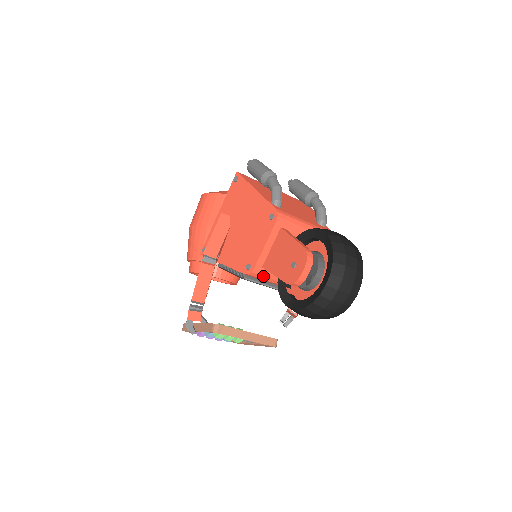
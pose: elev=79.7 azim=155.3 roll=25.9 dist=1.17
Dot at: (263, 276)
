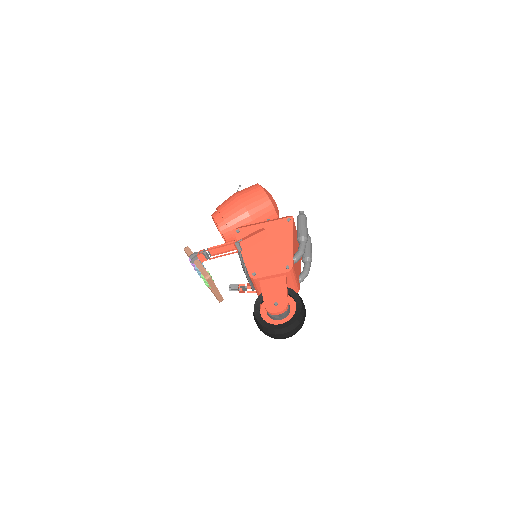
Dot at: (255, 283)
